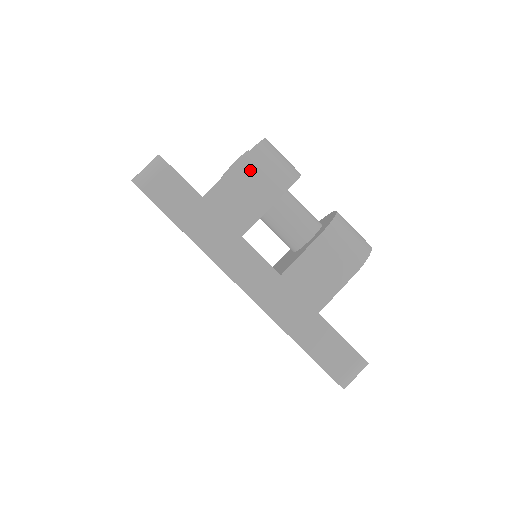
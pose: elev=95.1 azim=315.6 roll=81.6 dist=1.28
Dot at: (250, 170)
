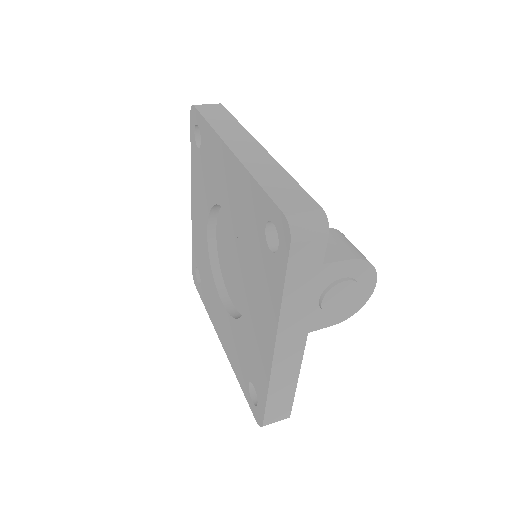
Dot at: occluded
